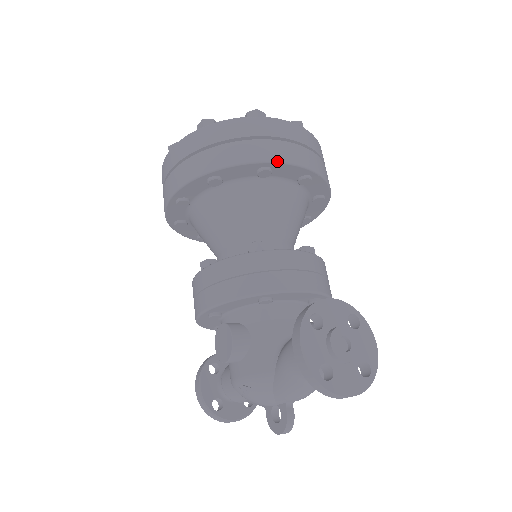
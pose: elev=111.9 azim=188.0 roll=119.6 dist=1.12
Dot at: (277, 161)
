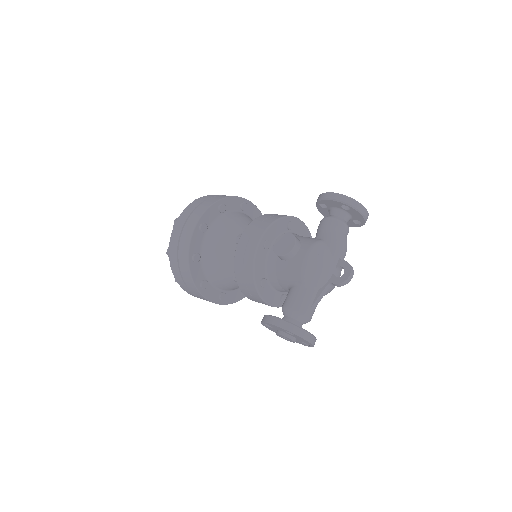
Dot at: (248, 200)
